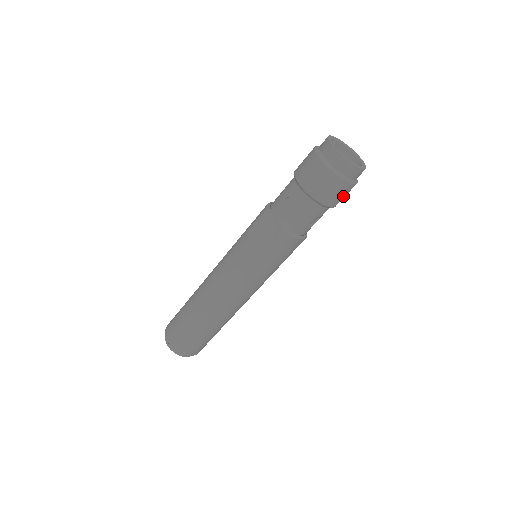
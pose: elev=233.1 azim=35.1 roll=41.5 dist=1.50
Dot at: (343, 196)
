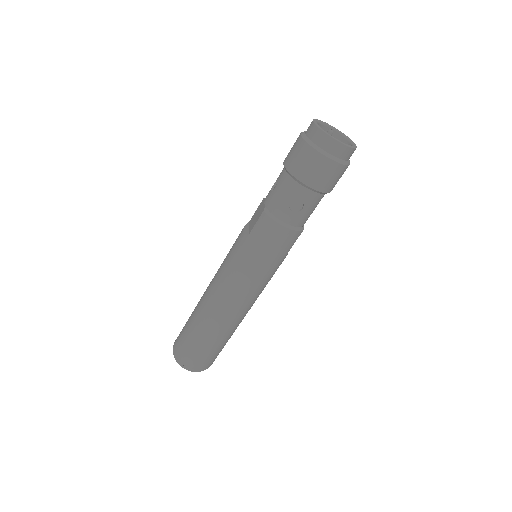
Dot at: (321, 174)
